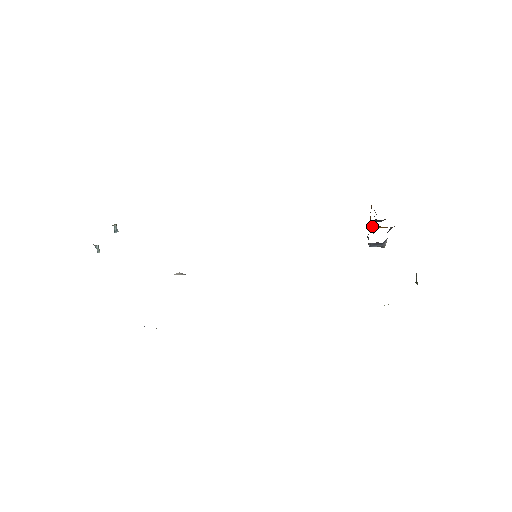
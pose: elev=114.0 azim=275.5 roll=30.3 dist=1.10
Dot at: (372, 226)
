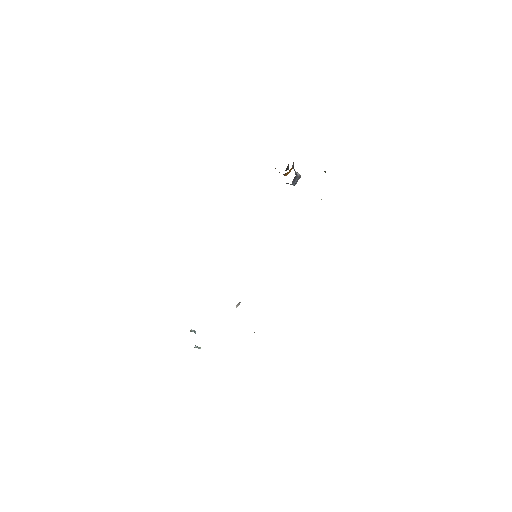
Dot at: occluded
